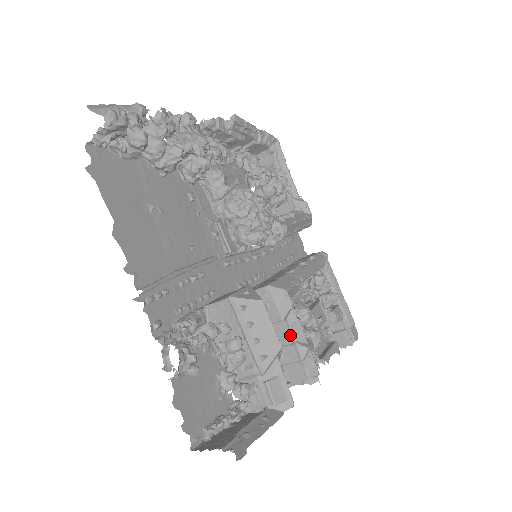
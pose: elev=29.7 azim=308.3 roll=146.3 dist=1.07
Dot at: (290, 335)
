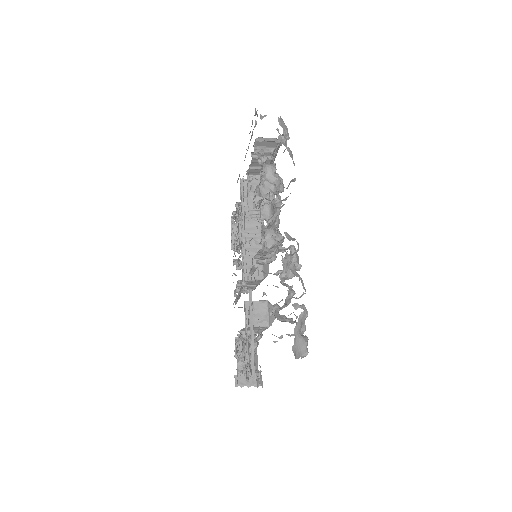
Dot at: occluded
